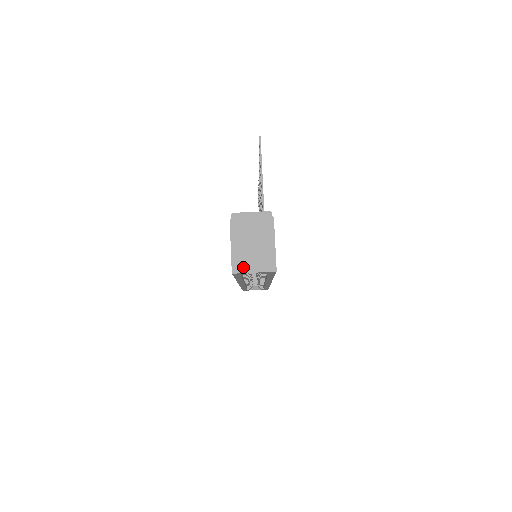
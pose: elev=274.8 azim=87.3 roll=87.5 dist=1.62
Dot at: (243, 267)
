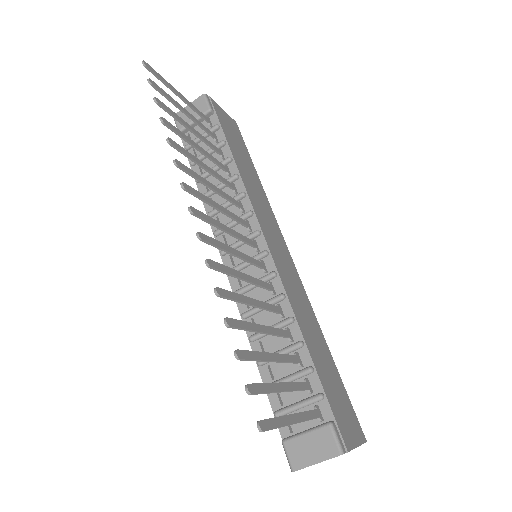
Dot at: occluded
